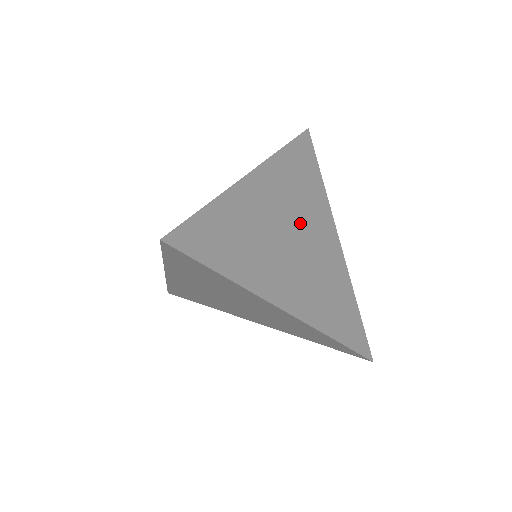
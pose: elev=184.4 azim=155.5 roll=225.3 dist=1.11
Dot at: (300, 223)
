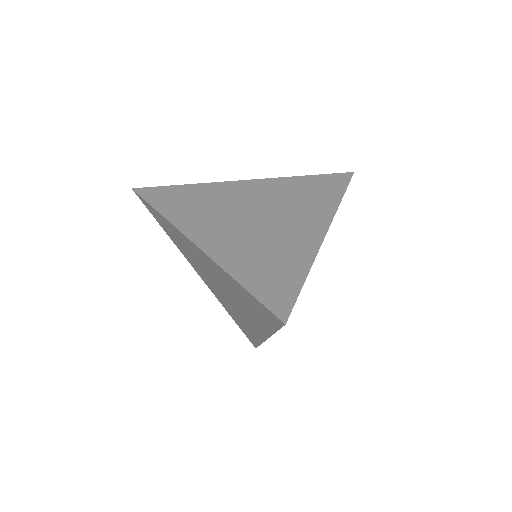
Dot at: occluded
